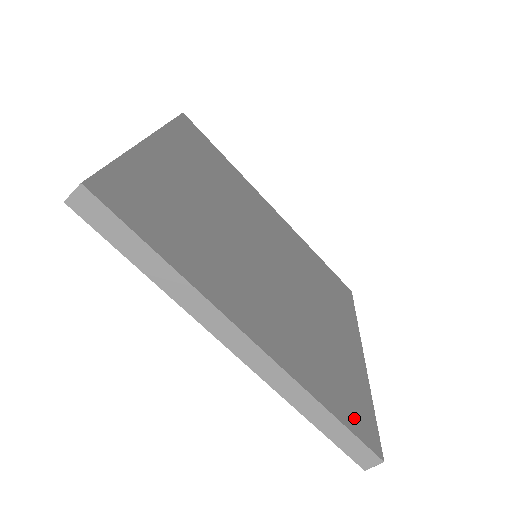
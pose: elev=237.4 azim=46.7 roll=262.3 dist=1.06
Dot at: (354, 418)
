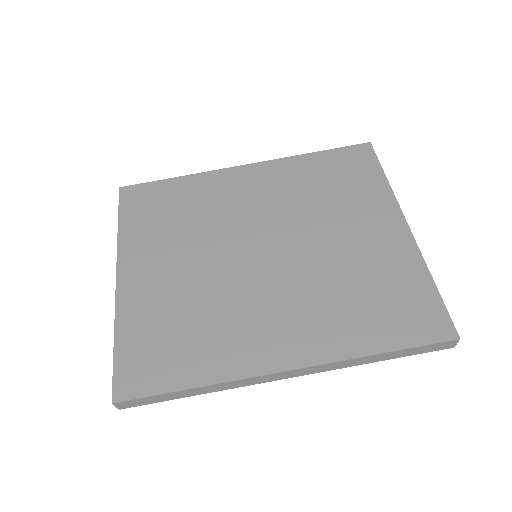
Dot at: (412, 327)
